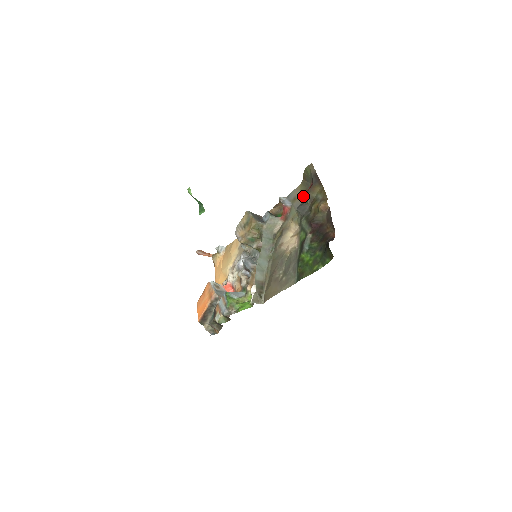
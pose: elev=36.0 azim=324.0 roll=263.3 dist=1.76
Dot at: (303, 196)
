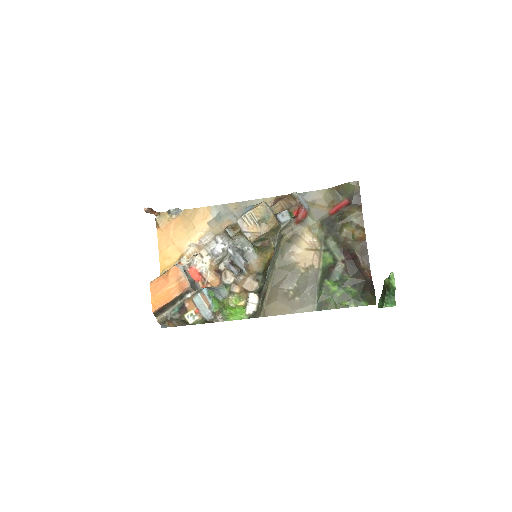
Dot at: (328, 206)
